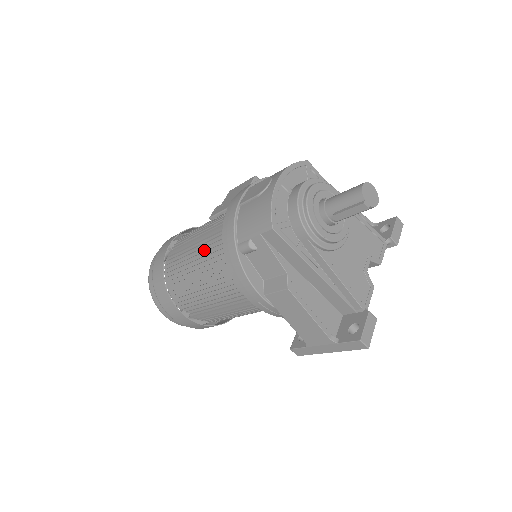
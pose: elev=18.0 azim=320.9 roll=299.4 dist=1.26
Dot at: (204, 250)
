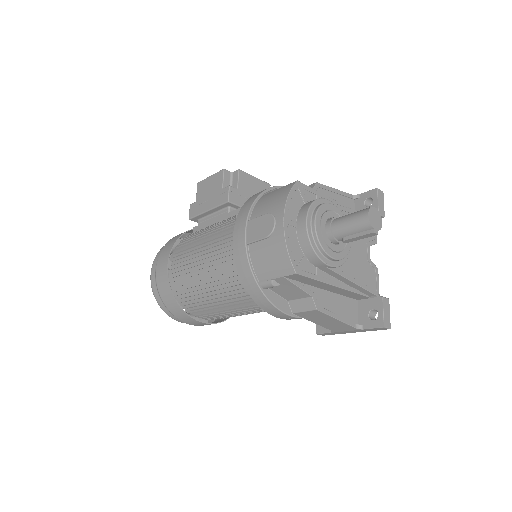
Dot at: (215, 278)
